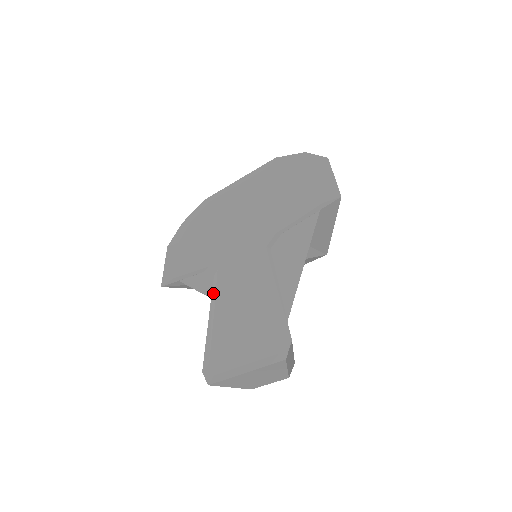
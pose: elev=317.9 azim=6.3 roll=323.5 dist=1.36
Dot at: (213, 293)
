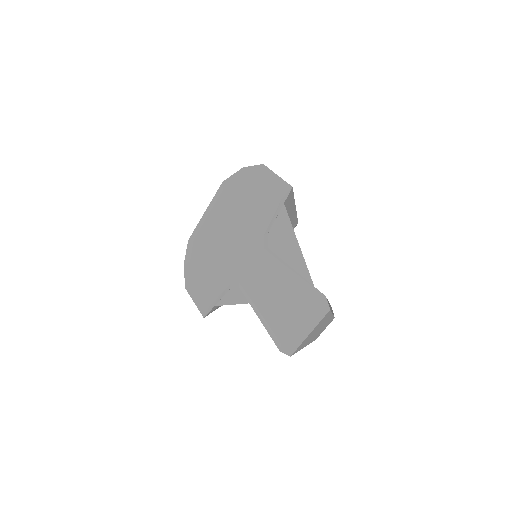
Dot at: (248, 299)
